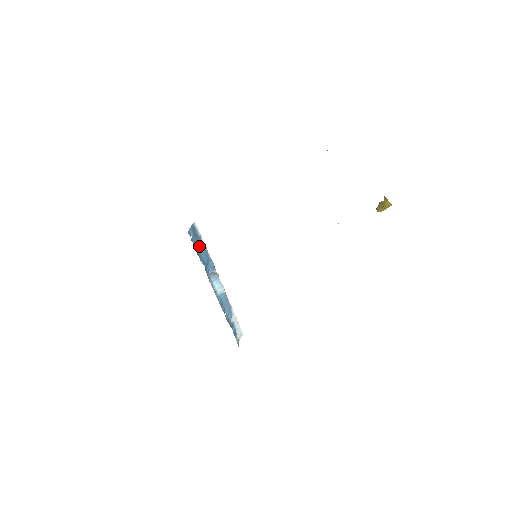
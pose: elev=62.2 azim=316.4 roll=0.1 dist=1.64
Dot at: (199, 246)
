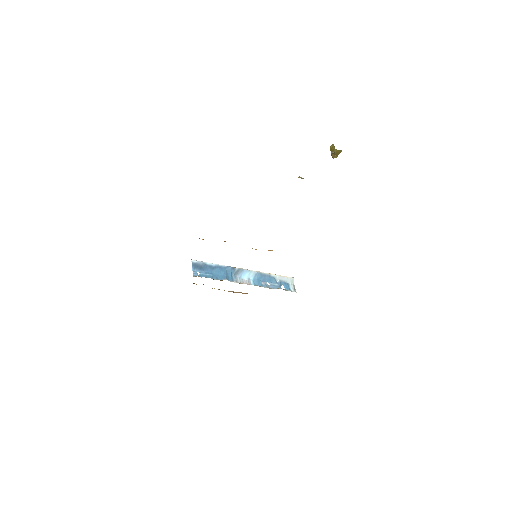
Dot at: (210, 270)
